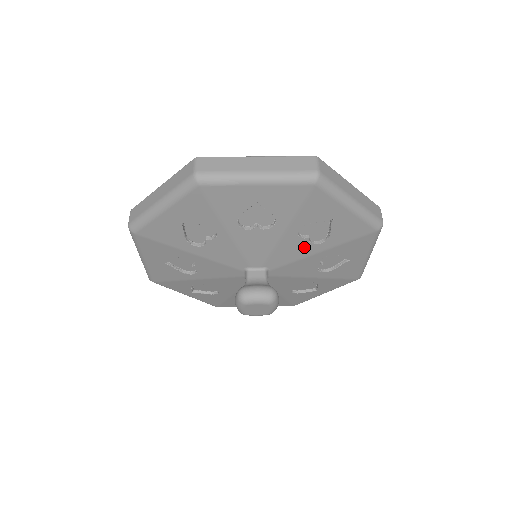
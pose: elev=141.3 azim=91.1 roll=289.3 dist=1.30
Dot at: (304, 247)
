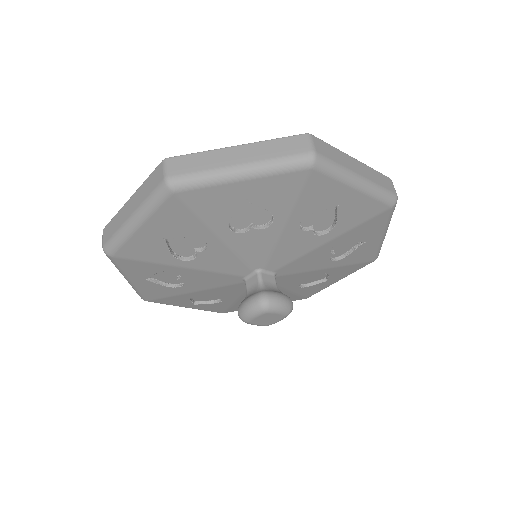
Dot at: (322, 261)
